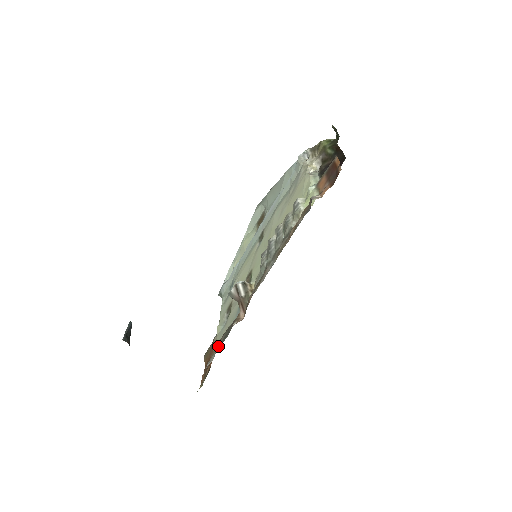
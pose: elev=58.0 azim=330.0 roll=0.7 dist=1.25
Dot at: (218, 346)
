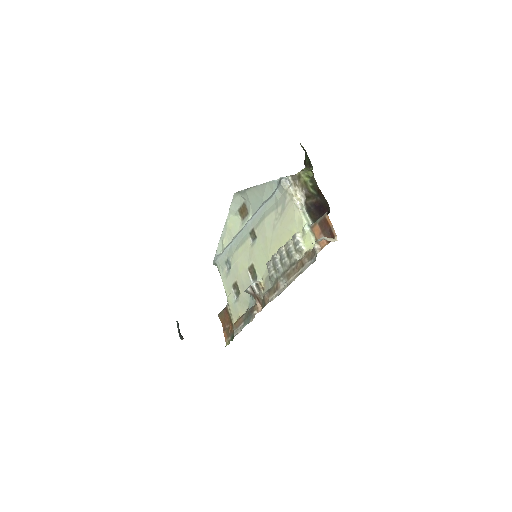
Dot at: (241, 322)
